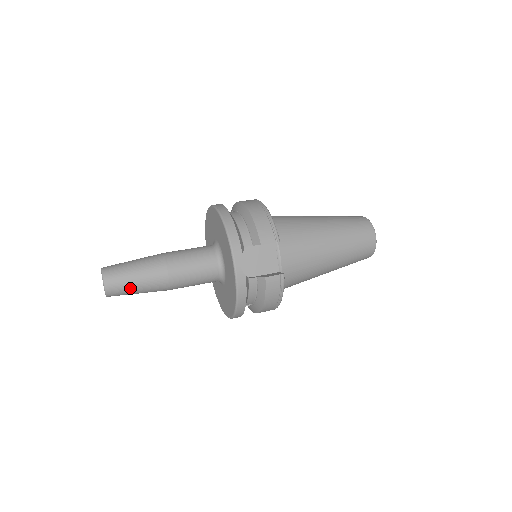
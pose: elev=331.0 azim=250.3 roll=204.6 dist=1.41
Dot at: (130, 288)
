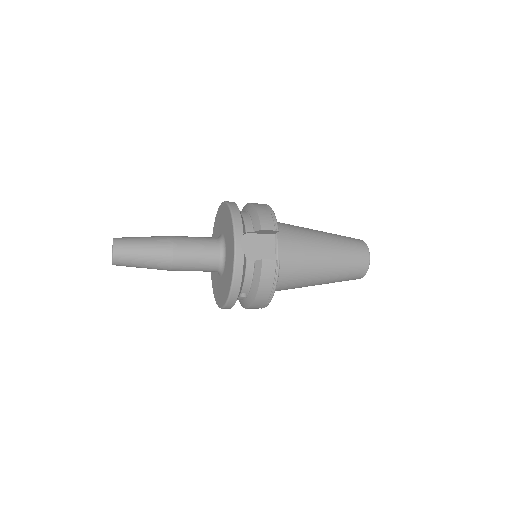
Dot at: (136, 257)
